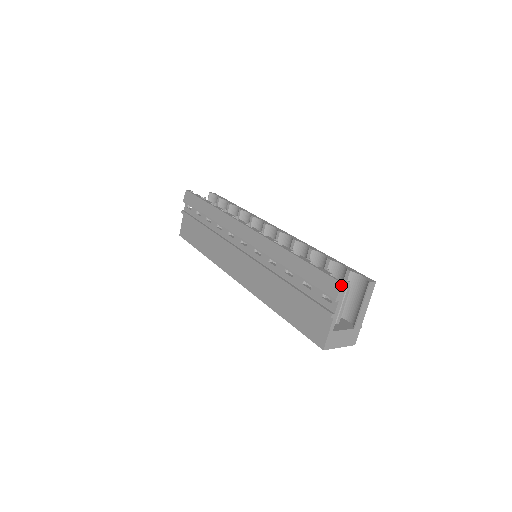
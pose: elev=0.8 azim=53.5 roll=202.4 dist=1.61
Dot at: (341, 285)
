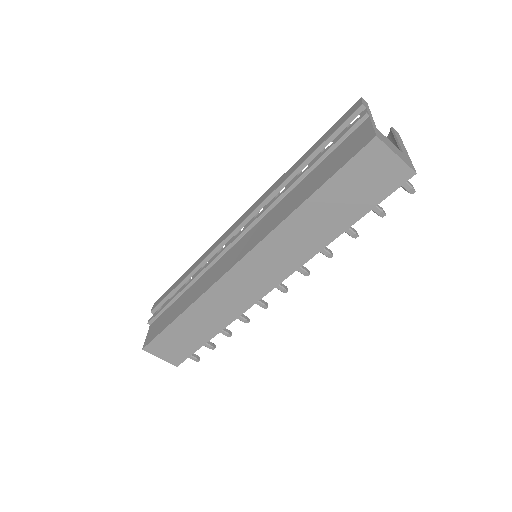
Dot at: (361, 98)
